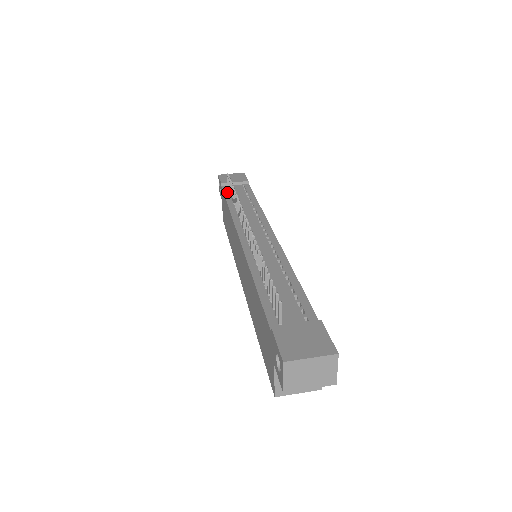
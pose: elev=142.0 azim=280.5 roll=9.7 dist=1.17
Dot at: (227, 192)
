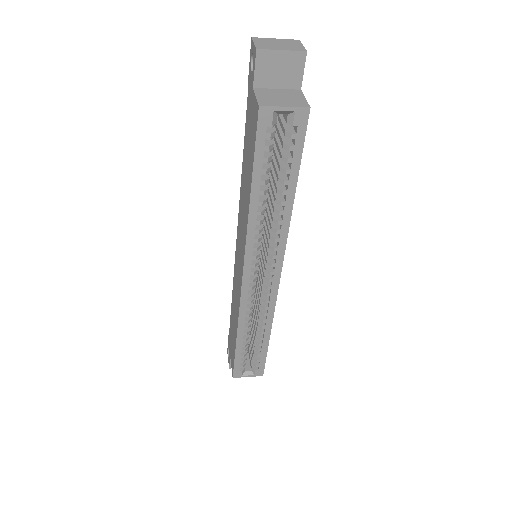
Dot at: occluded
